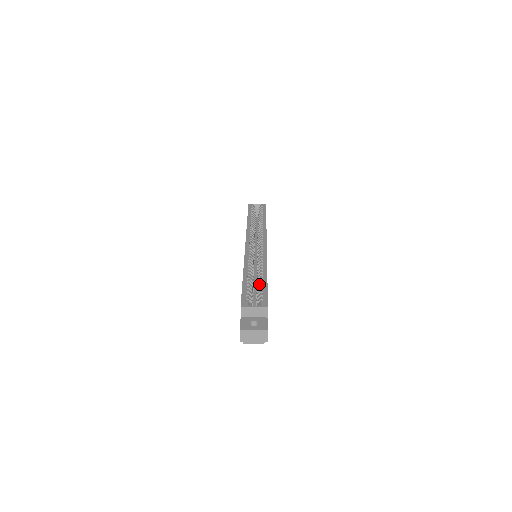
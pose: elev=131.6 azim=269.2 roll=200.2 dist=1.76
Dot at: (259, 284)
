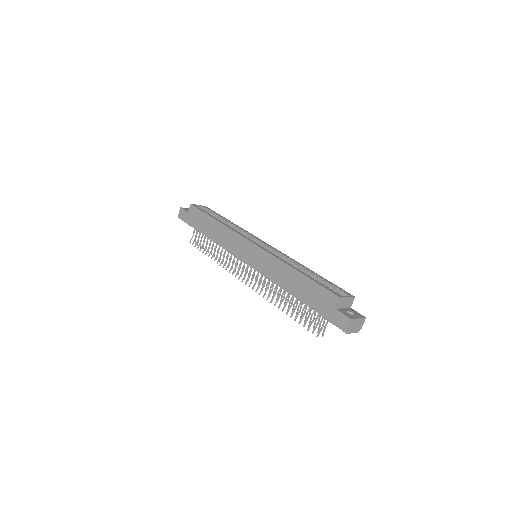
Dot at: (318, 278)
